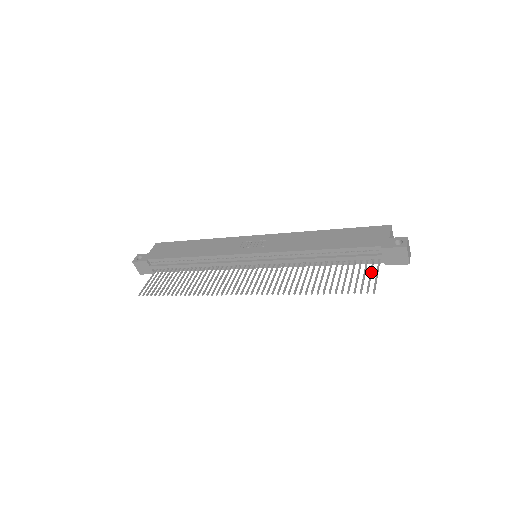
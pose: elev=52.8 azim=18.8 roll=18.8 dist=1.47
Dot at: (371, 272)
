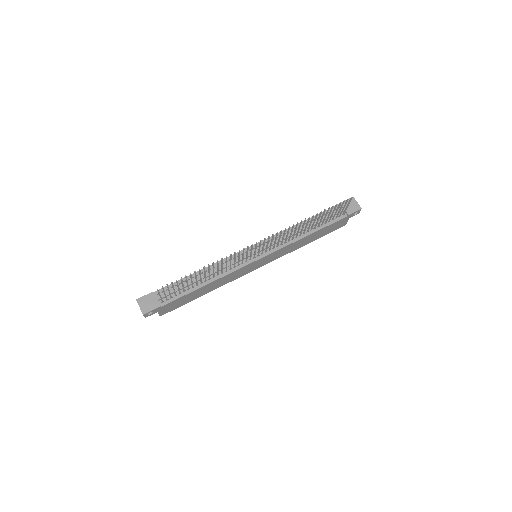
Dot at: (343, 209)
